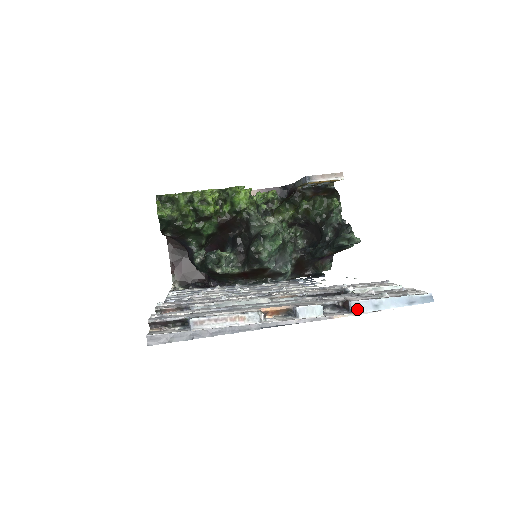
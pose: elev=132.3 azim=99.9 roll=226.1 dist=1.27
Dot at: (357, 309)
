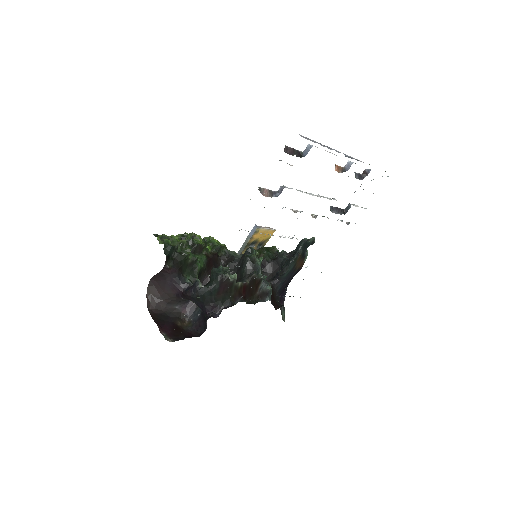
Dot at: occluded
